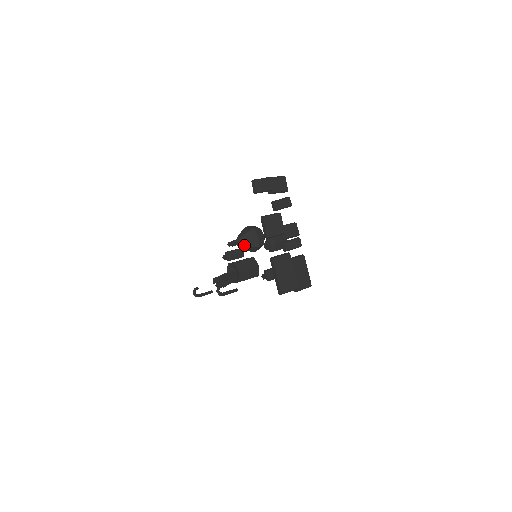
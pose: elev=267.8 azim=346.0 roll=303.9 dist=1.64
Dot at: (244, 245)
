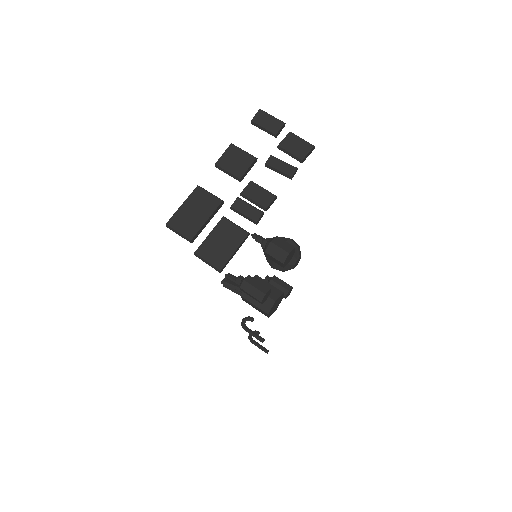
Dot at: occluded
